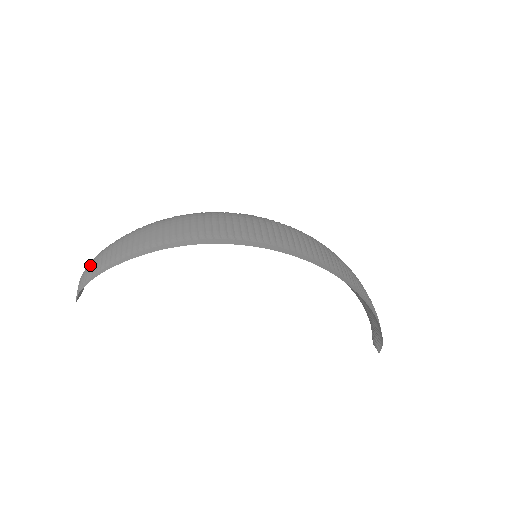
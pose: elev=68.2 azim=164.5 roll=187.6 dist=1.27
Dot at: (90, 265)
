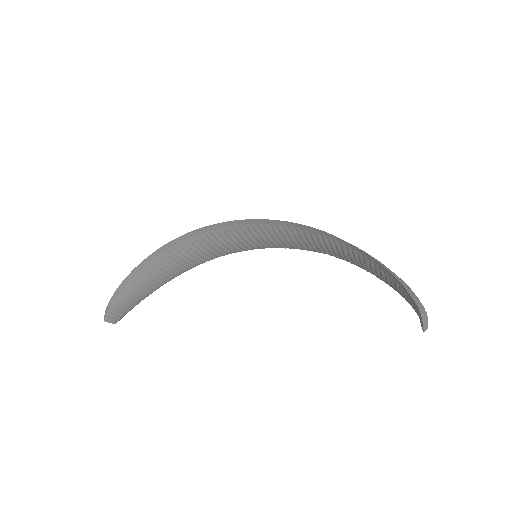
Dot at: occluded
